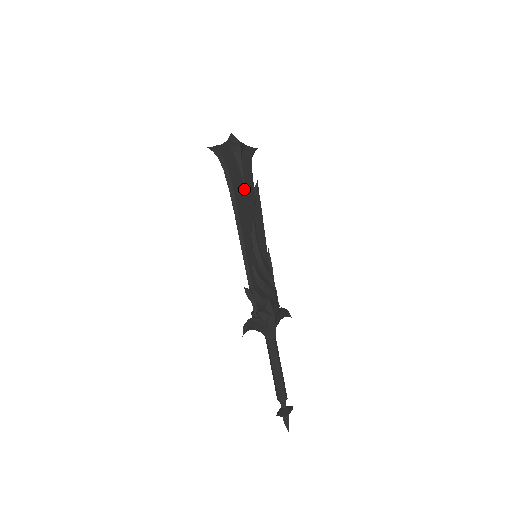
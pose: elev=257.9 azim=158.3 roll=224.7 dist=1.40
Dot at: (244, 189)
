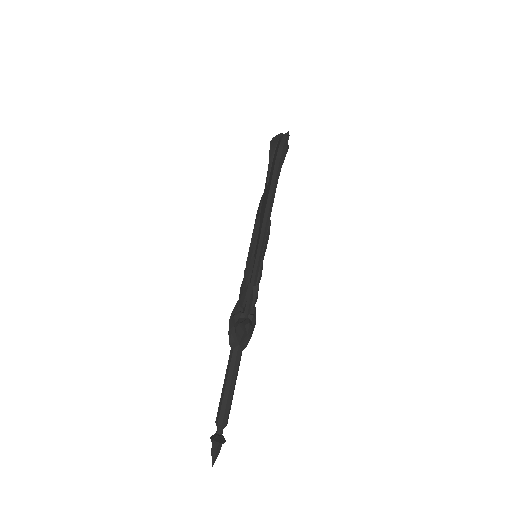
Dot at: occluded
